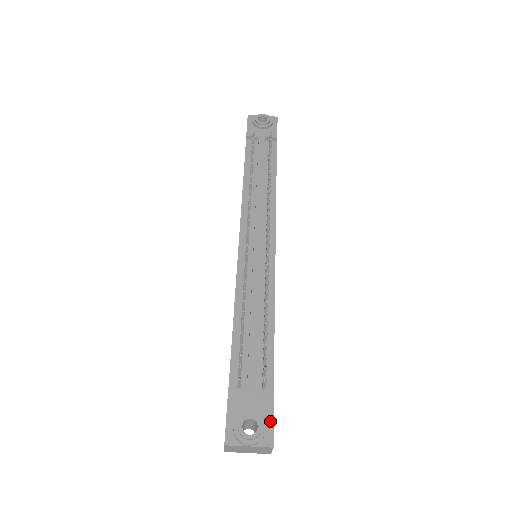
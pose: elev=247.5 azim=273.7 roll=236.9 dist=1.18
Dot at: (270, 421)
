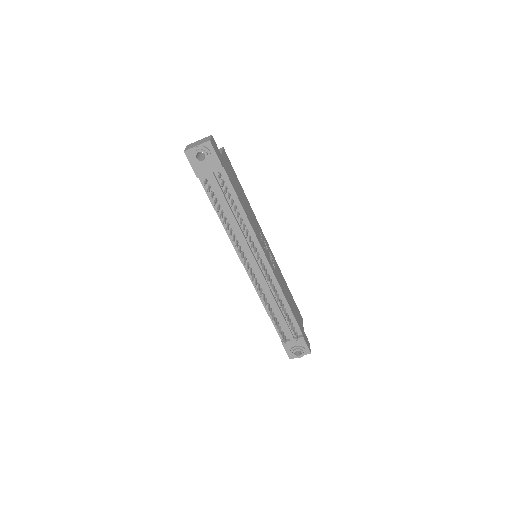
Dot at: (305, 346)
